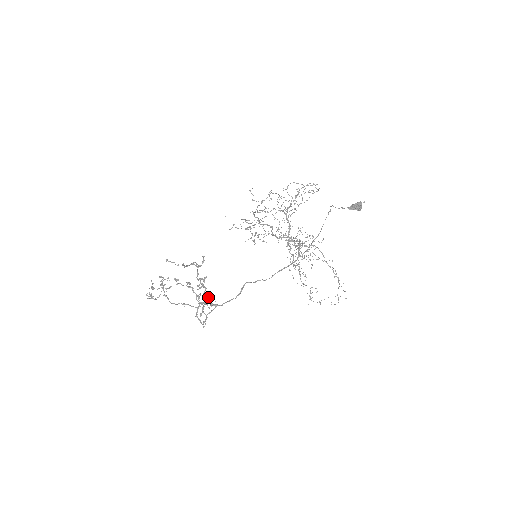
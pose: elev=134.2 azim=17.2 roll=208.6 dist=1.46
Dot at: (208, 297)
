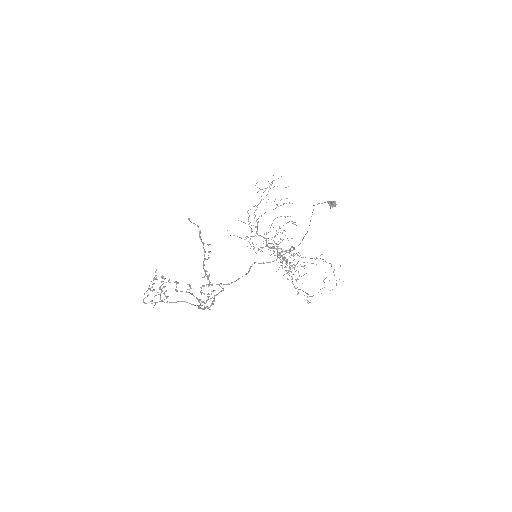
Dot at: occluded
